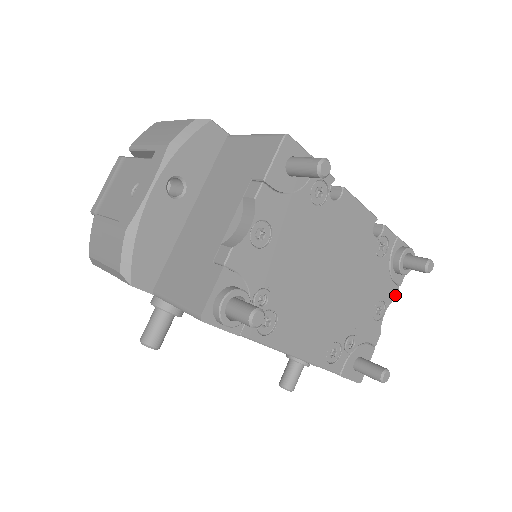
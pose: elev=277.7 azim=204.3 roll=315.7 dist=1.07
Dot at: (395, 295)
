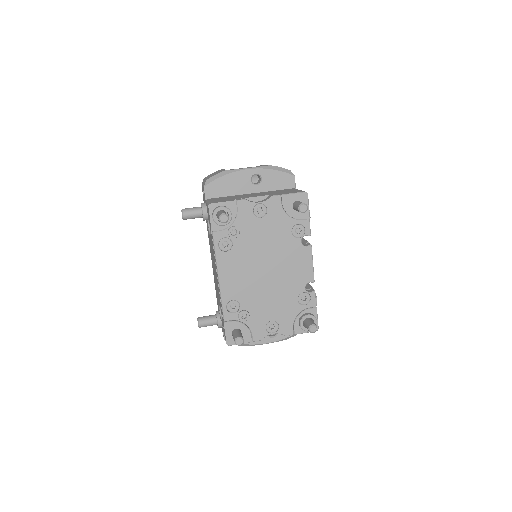
Dot at: (288, 334)
